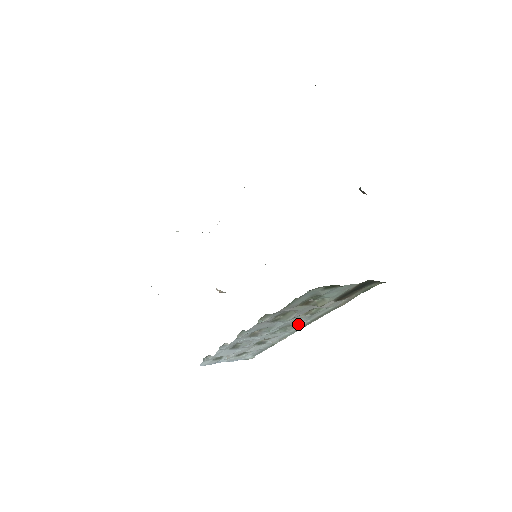
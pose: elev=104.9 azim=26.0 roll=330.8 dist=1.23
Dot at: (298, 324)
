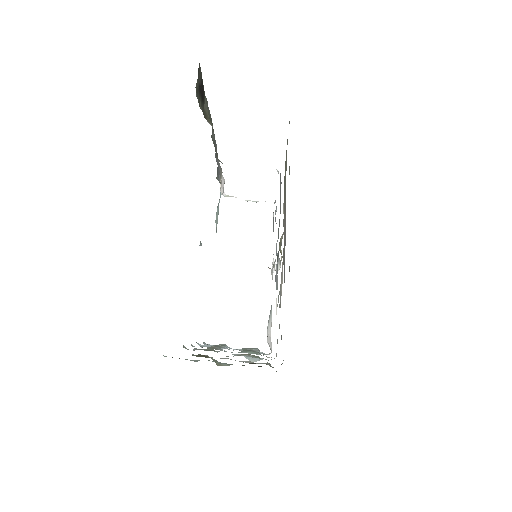
Dot at: (249, 359)
